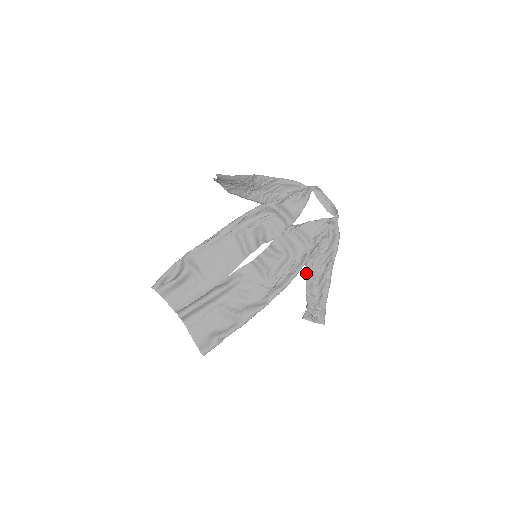
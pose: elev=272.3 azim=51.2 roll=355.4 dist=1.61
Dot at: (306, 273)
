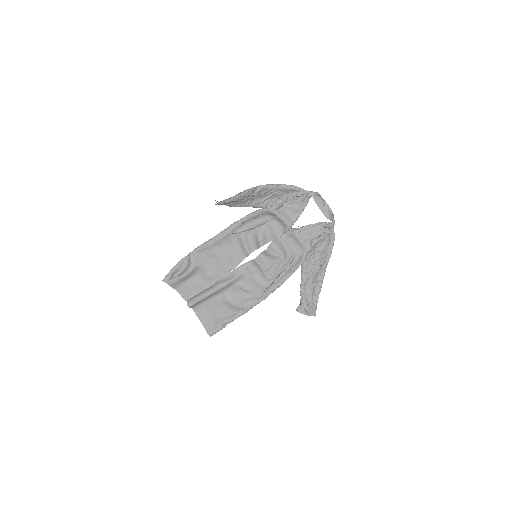
Dot at: (301, 273)
